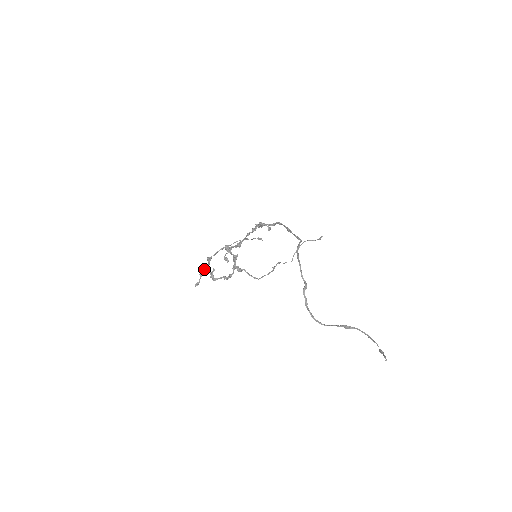
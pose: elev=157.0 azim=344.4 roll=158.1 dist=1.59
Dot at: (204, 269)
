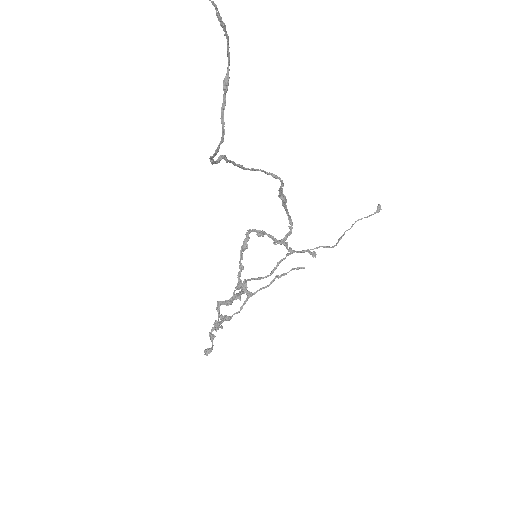
Dot at: (214, 327)
